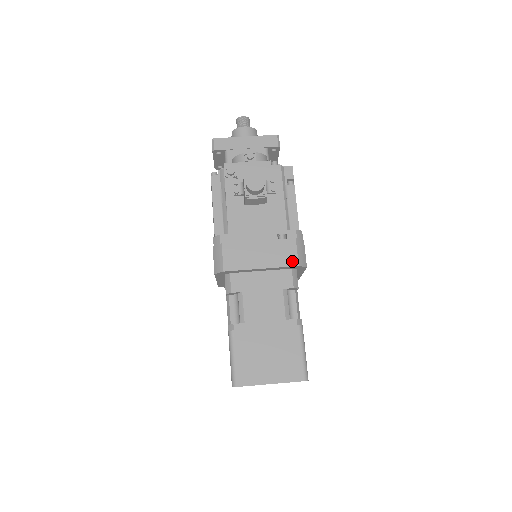
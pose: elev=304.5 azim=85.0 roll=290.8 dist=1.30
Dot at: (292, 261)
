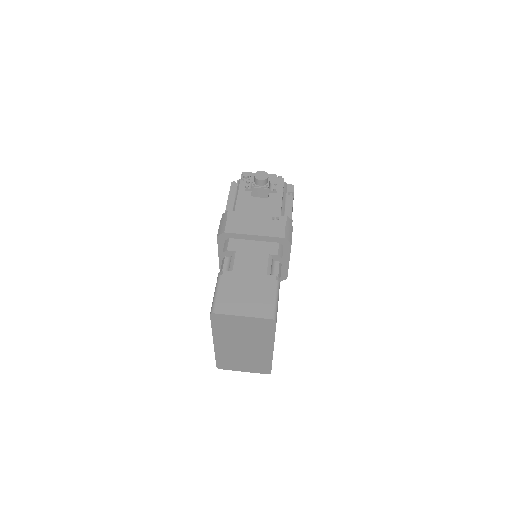
Dot at: (280, 234)
